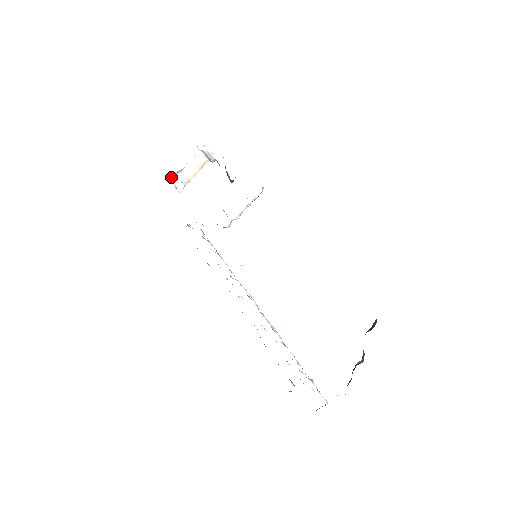
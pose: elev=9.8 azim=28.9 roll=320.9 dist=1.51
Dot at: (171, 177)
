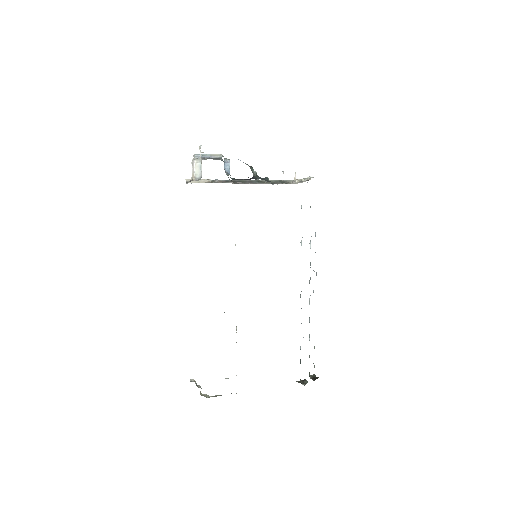
Dot at: occluded
